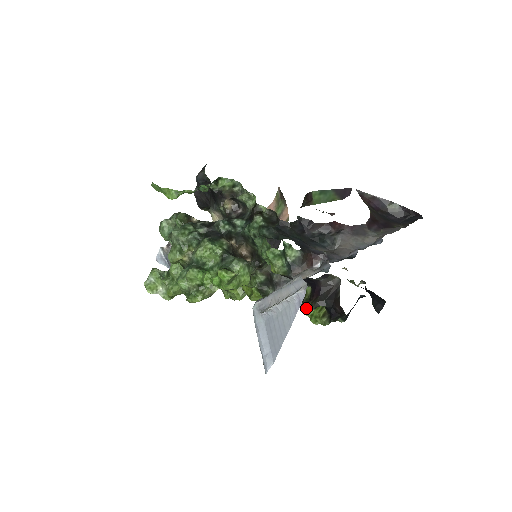
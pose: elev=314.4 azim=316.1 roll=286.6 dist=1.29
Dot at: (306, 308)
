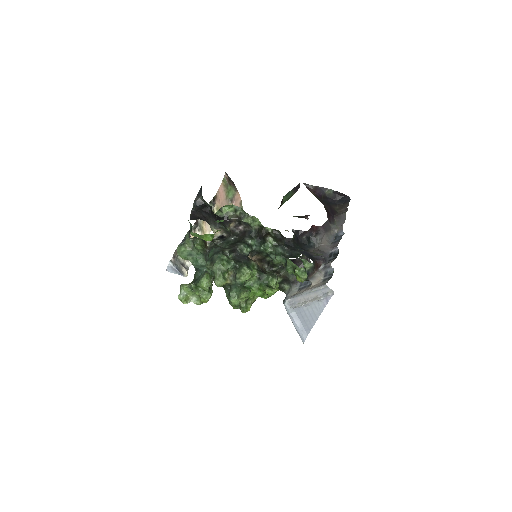
Dot at: occluded
